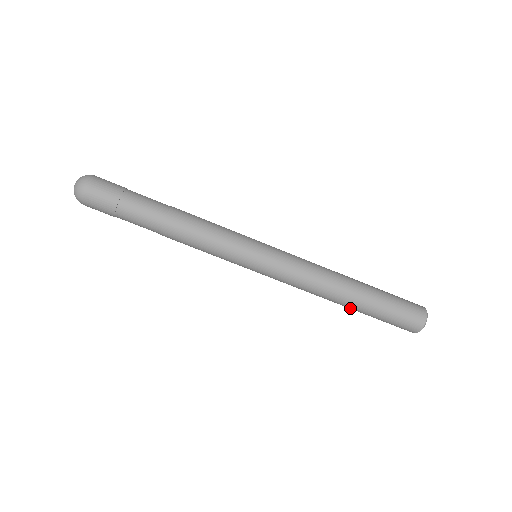
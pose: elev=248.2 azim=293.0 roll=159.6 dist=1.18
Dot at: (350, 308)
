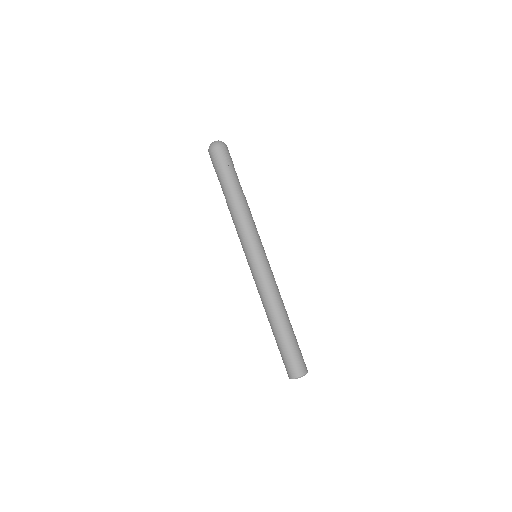
Dot at: (272, 329)
